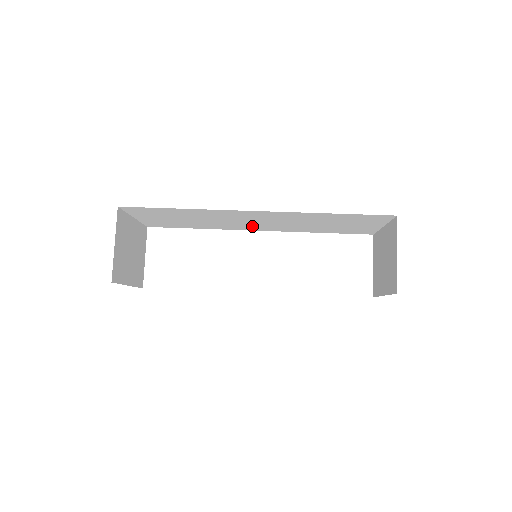
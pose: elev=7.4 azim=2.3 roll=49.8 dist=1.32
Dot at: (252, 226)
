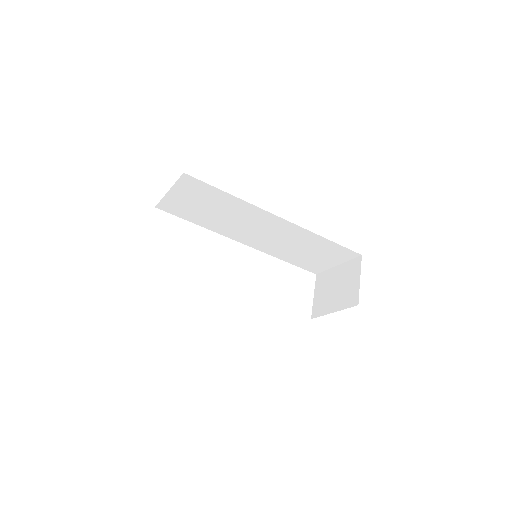
Dot at: (247, 236)
